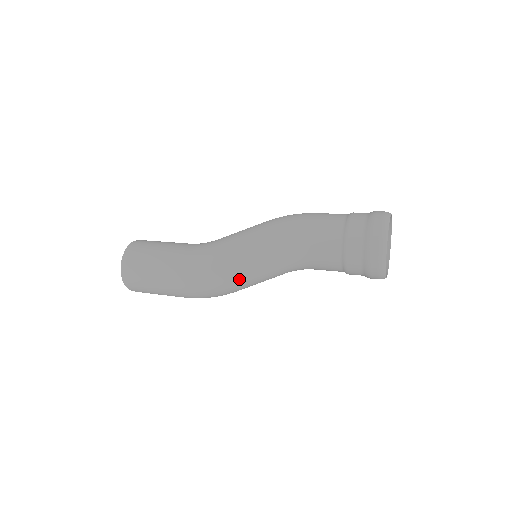
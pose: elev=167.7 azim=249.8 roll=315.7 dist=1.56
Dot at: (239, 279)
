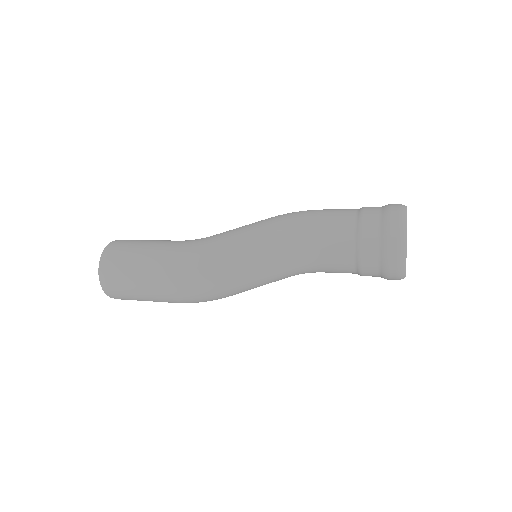
Dot at: (237, 274)
